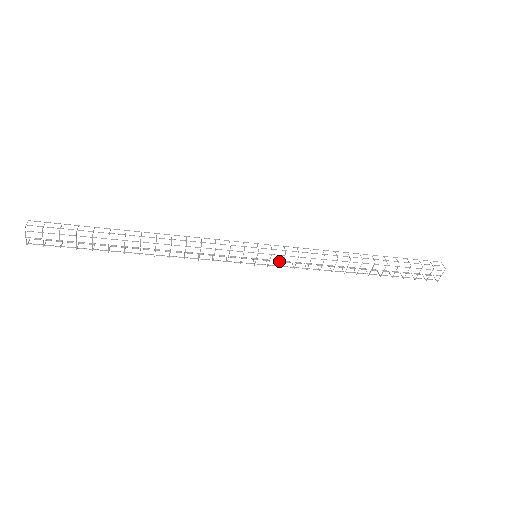
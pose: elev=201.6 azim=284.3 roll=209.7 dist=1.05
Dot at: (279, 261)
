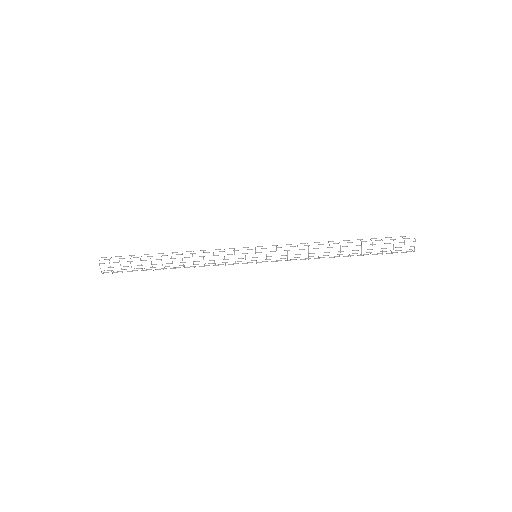
Dot at: occluded
